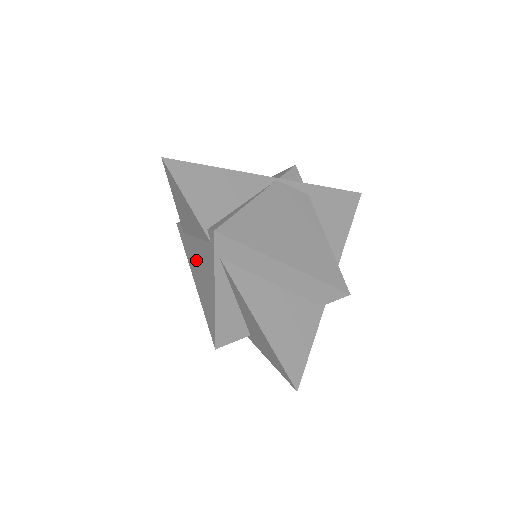
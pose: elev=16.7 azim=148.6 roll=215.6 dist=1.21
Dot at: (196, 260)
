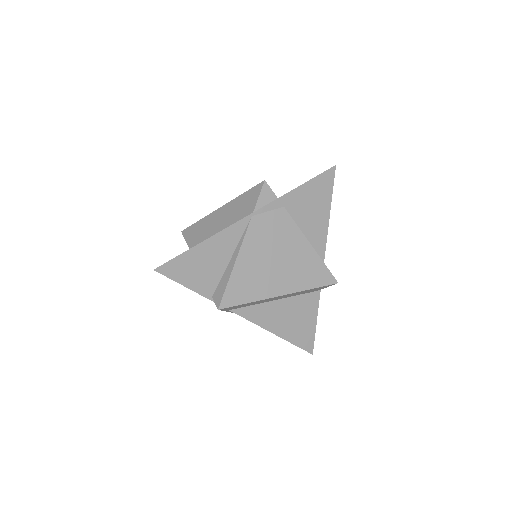
Dot at: occluded
